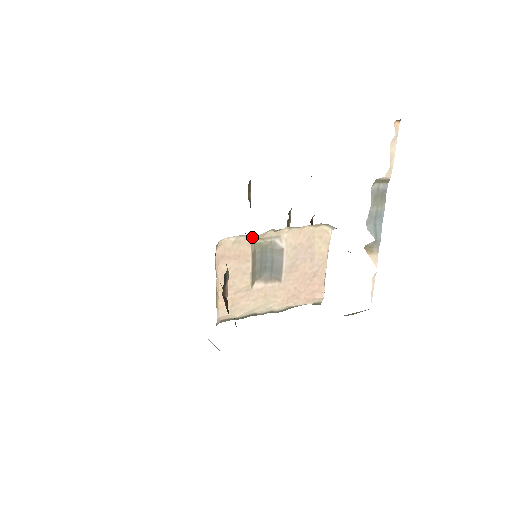
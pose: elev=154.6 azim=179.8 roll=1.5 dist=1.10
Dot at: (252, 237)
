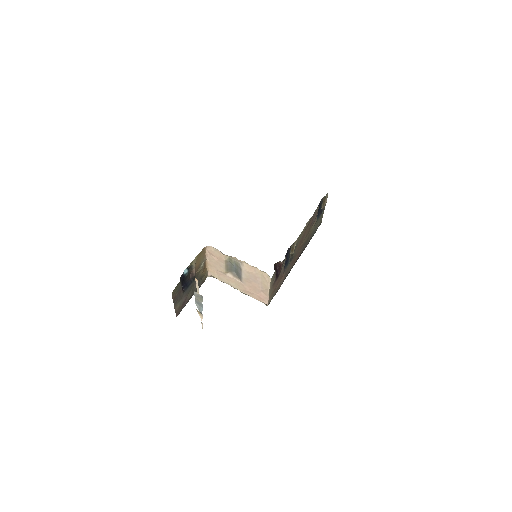
Dot at: (224, 254)
